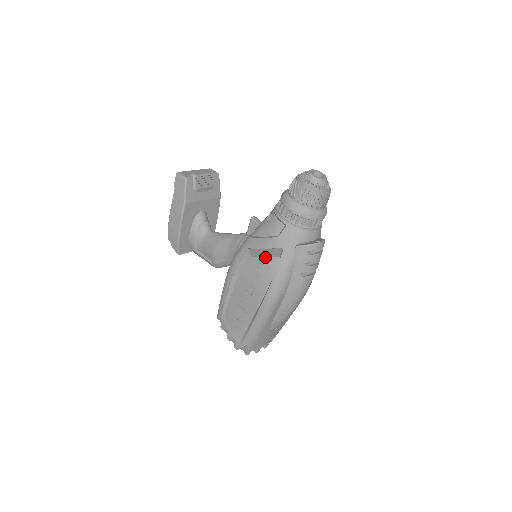
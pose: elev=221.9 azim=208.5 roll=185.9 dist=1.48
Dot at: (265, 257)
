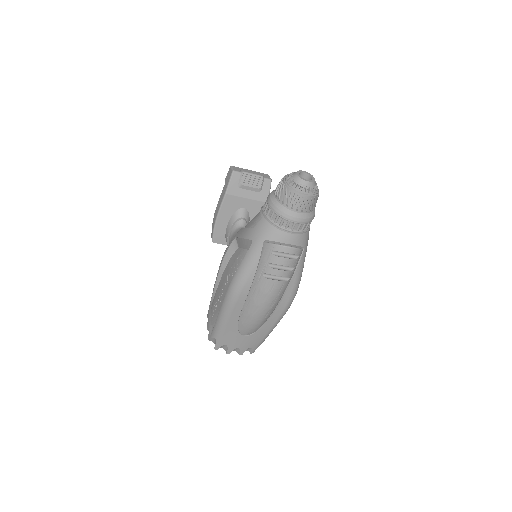
Dot at: (244, 249)
